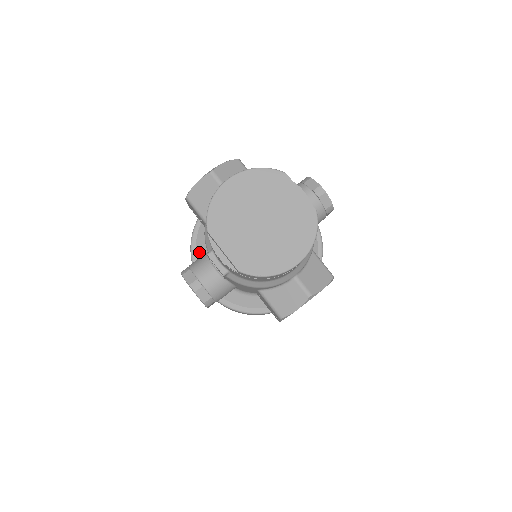
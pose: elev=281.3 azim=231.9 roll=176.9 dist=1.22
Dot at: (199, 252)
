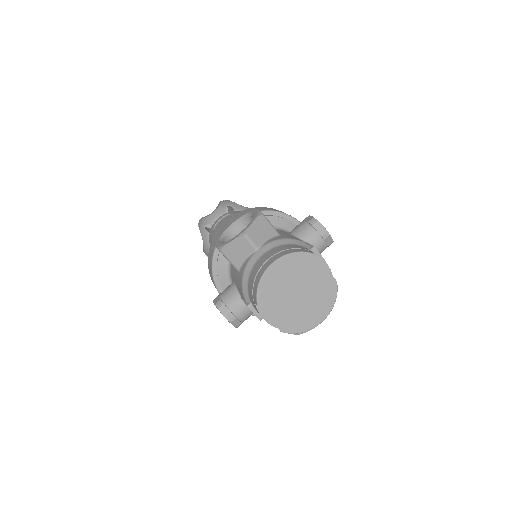
Dot at: (220, 275)
